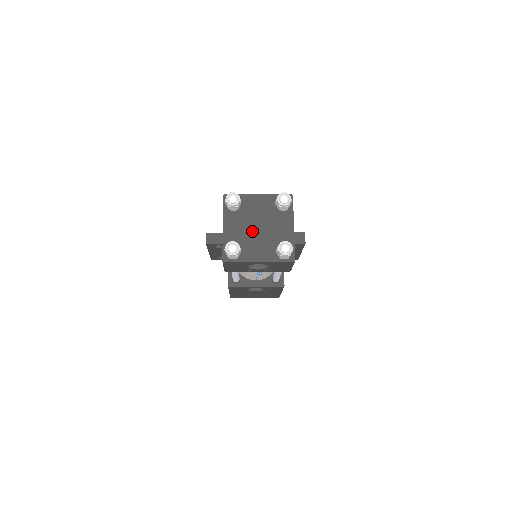
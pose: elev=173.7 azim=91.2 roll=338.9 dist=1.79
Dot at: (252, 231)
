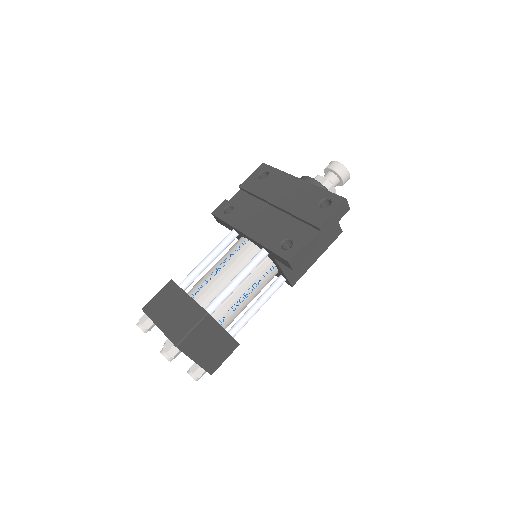
Dot at: occluded
